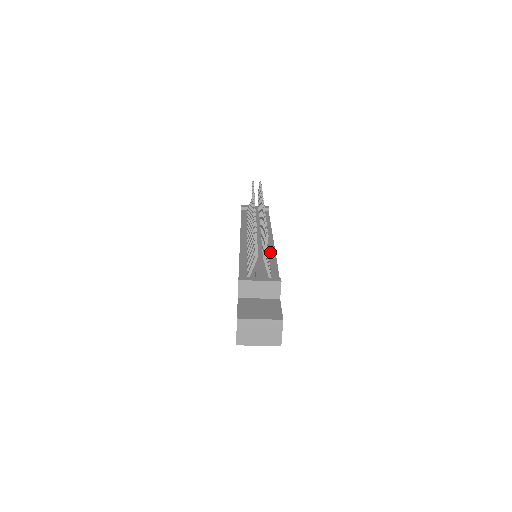
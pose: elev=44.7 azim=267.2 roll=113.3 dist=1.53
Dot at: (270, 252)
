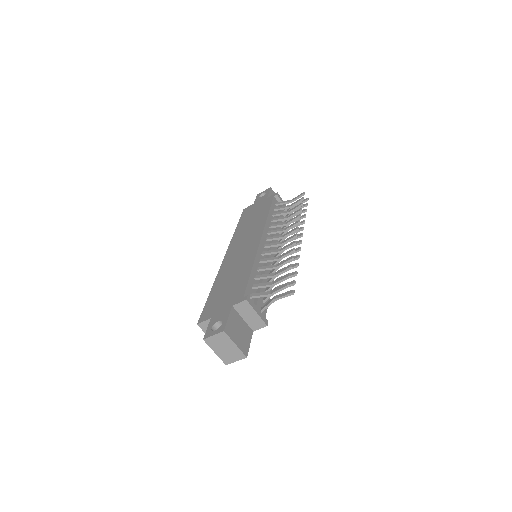
Dot at: occluded
